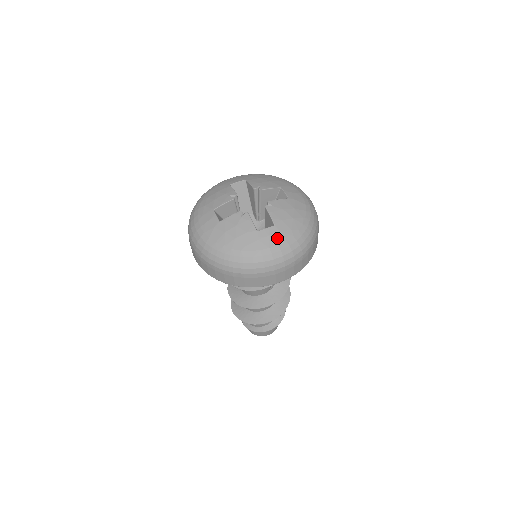
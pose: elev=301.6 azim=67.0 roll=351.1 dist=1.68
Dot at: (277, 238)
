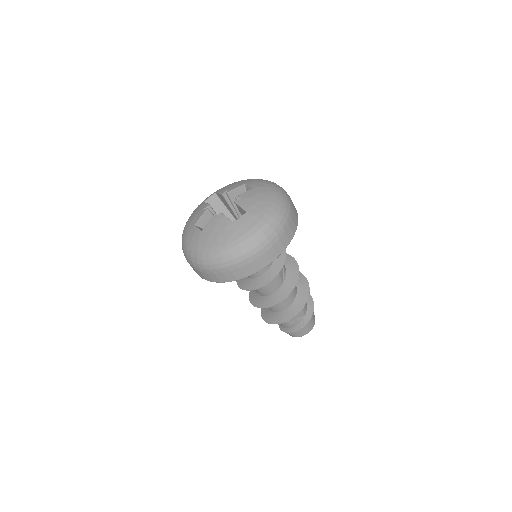
Dot at: (252, 221)
